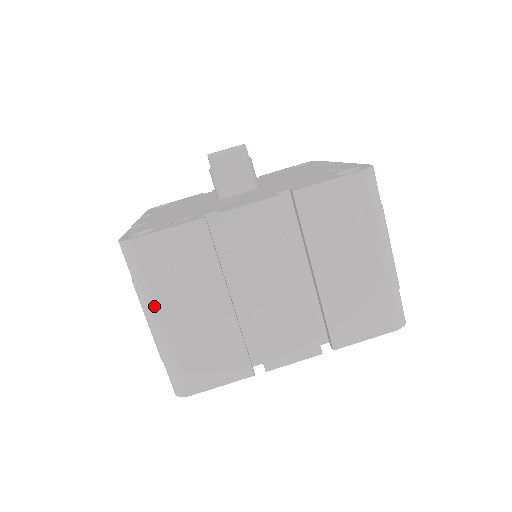
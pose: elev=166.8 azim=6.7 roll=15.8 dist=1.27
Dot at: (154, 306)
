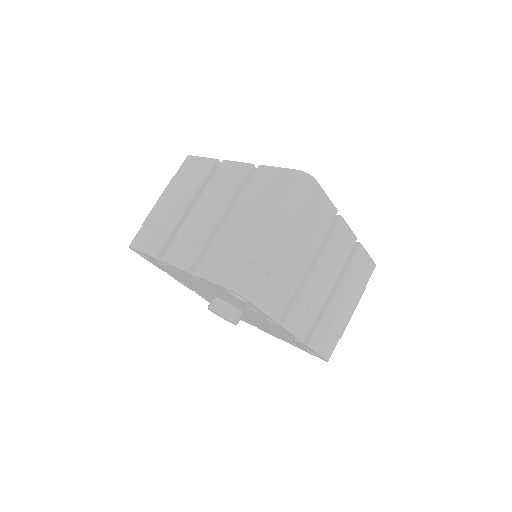
Dot at: (290, 225)
